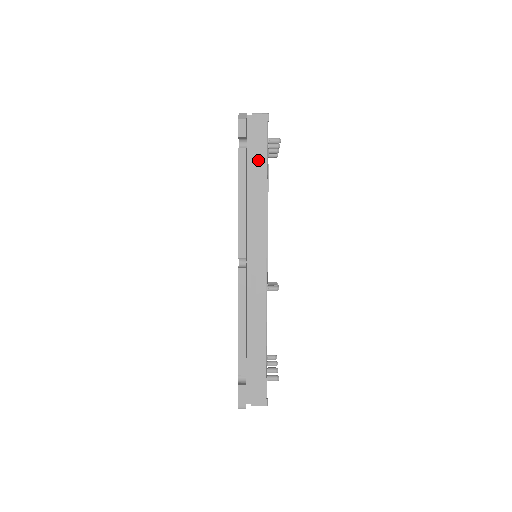
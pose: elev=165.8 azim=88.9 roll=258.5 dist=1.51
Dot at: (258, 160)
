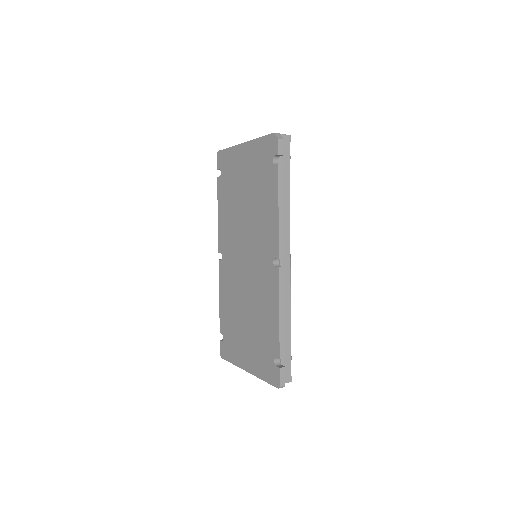
Dot at: (284, 174)
